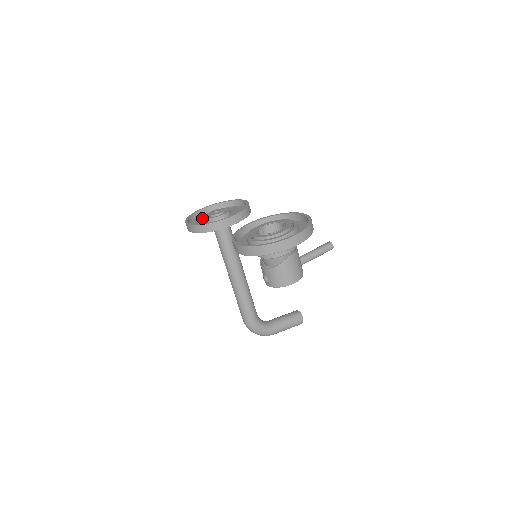
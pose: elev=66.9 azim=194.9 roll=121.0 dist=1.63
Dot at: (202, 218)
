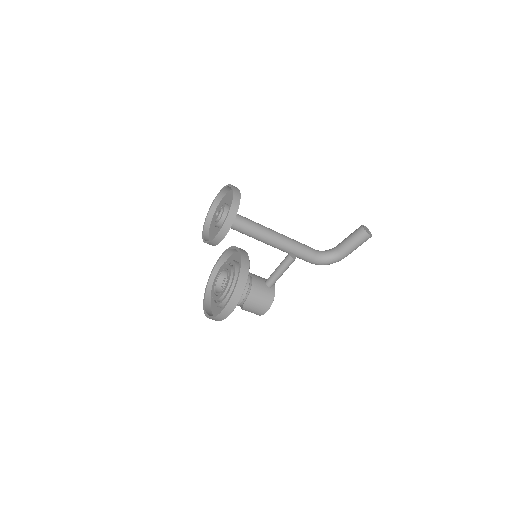
Dot at: occluded
